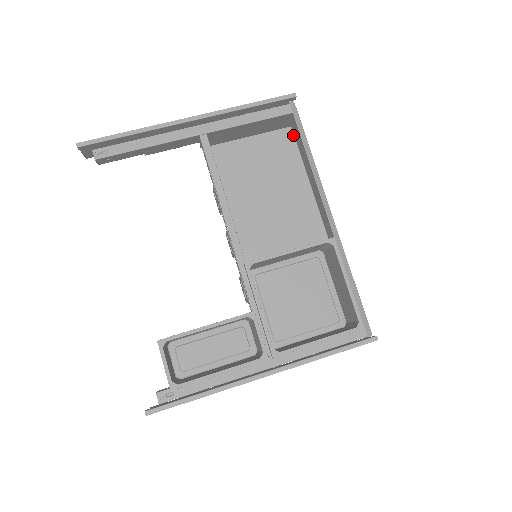
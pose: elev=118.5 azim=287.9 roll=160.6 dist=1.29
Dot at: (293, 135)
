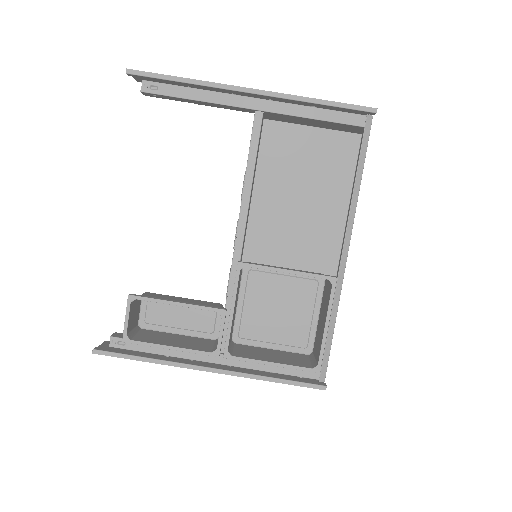
Dot at: (359, 145)
